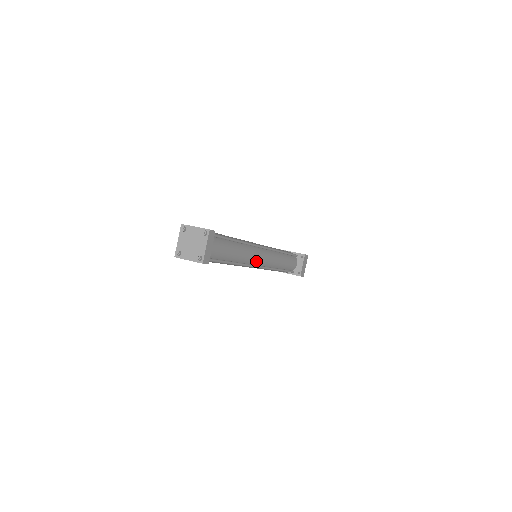
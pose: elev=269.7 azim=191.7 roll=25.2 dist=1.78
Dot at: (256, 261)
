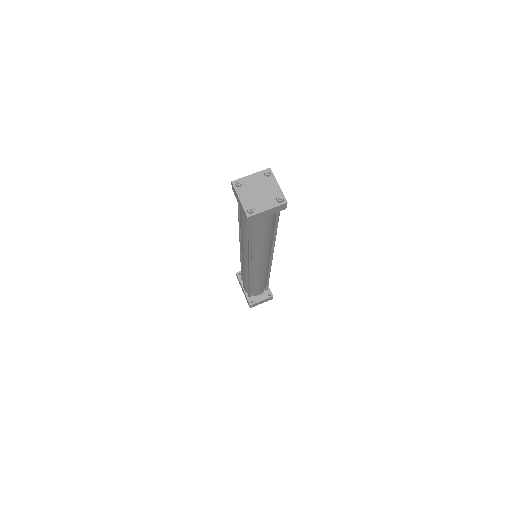
Dot at: (256, 261)
